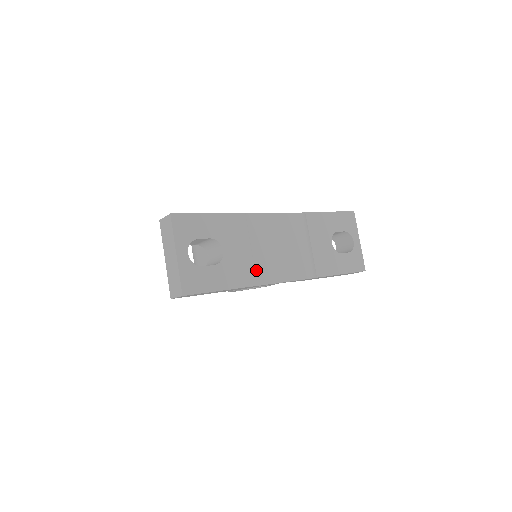
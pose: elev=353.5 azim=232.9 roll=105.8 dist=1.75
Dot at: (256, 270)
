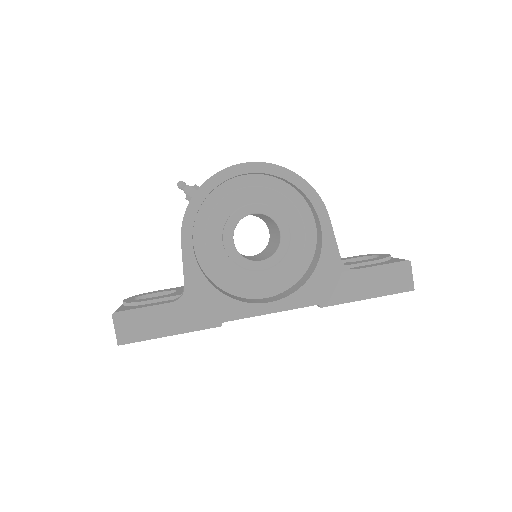
Dot at: occluded
